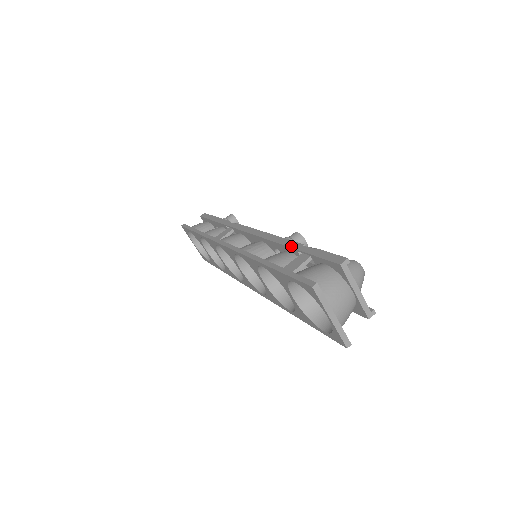
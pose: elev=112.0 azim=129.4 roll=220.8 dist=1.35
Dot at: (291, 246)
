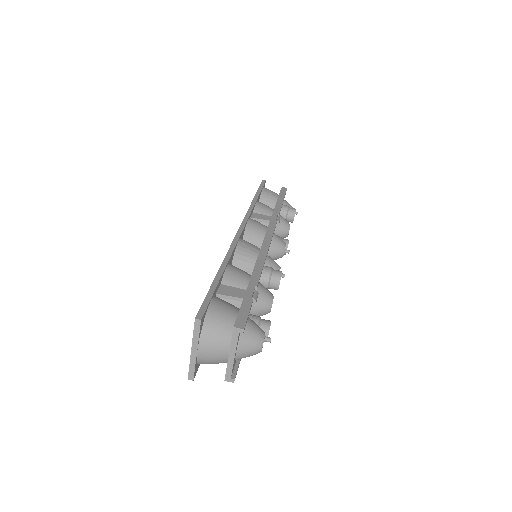
Dot at: (252, 277)
